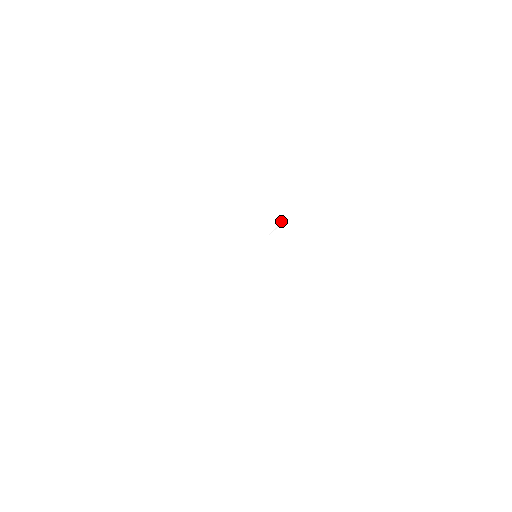
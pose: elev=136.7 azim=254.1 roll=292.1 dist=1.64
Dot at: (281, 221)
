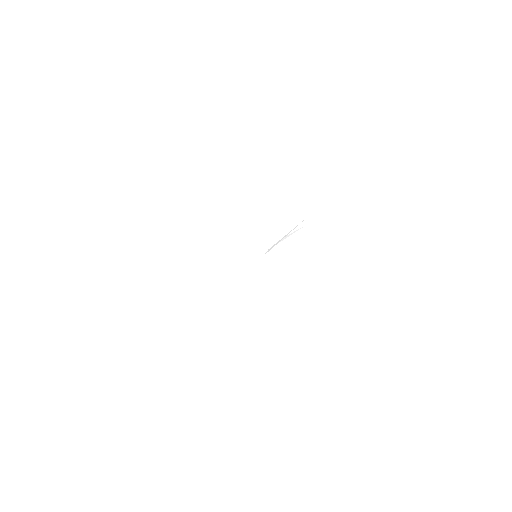
Dot at: occluded
